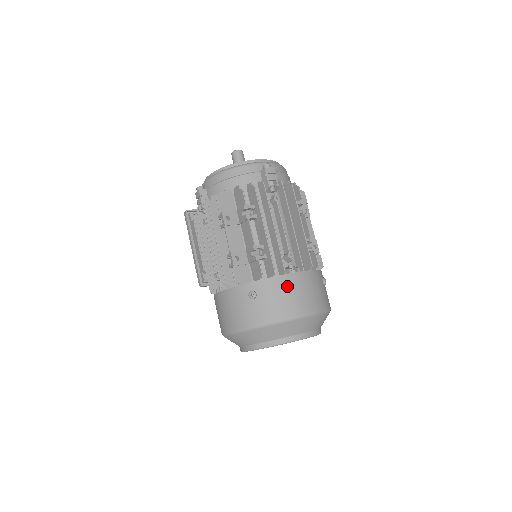
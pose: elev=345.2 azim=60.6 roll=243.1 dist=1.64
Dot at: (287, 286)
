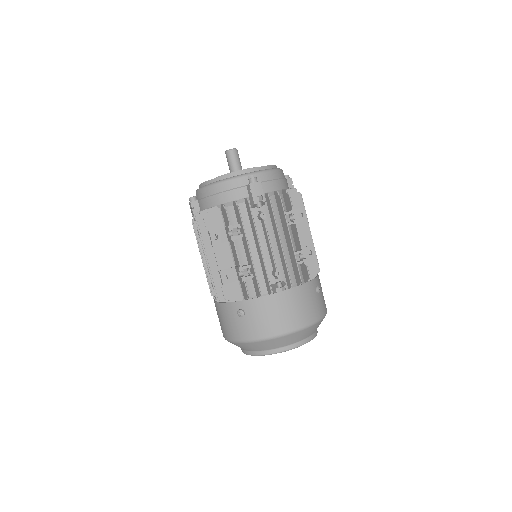
Dot at: (273, 305)
